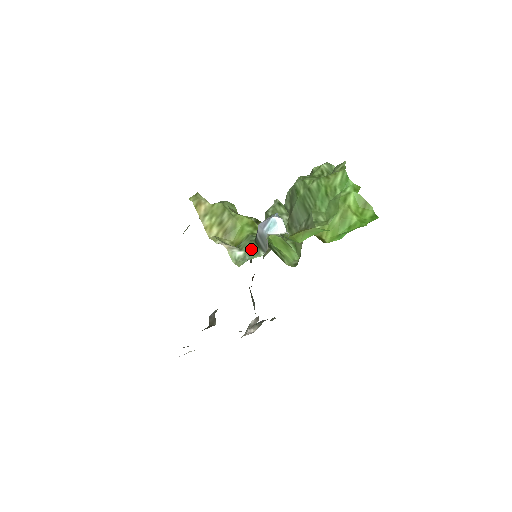
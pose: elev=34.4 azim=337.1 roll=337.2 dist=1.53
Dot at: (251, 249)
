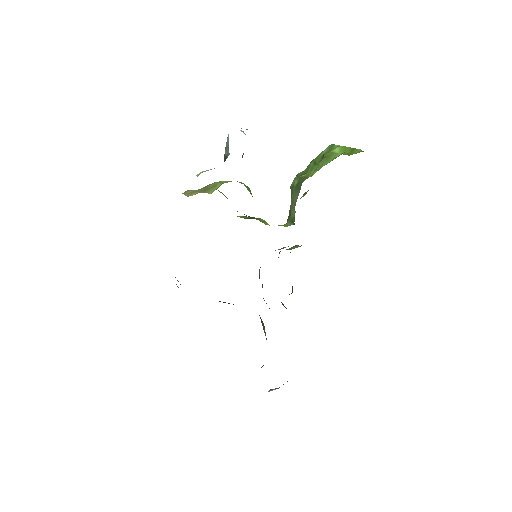
Dot at: occluded
